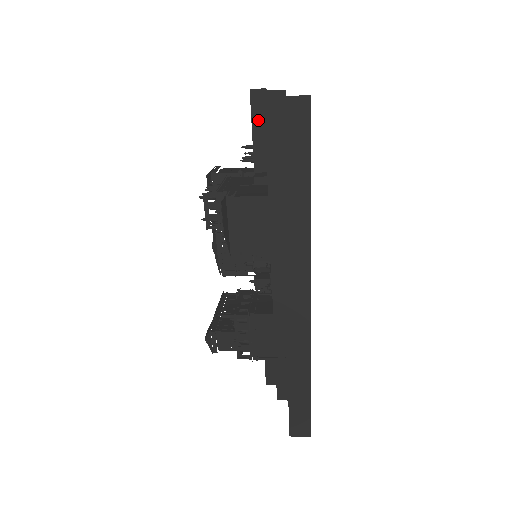
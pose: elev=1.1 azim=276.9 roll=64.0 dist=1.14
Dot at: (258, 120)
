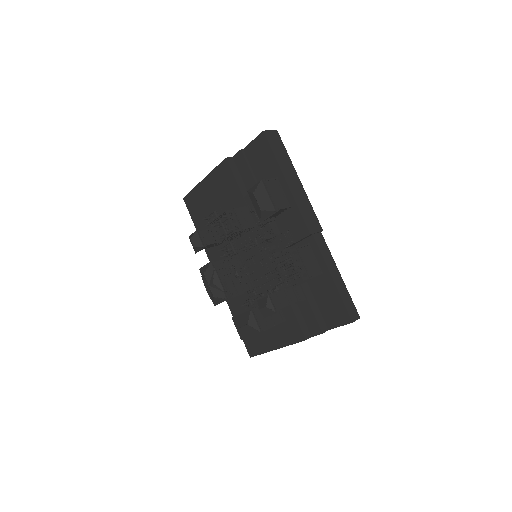
Dot at: (235, 171)
